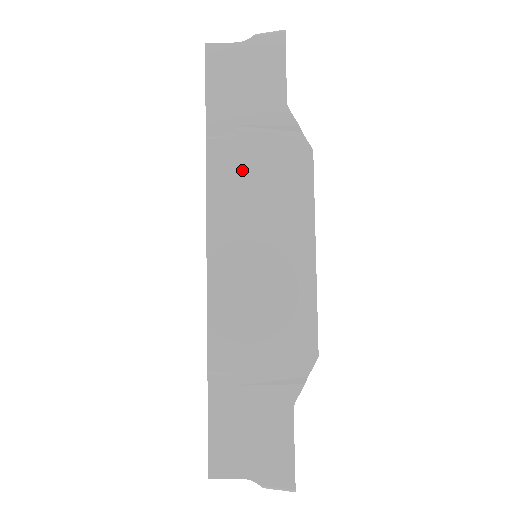
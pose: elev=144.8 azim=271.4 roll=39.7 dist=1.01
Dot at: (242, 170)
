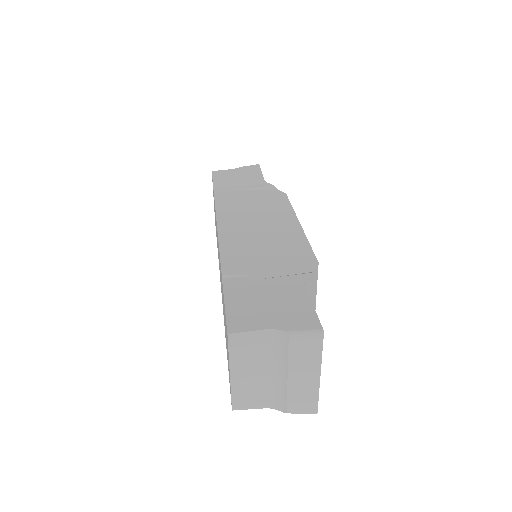
Dot at: (240, 201)
